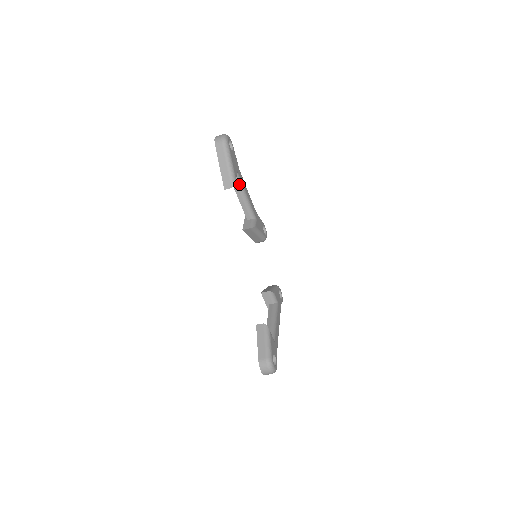
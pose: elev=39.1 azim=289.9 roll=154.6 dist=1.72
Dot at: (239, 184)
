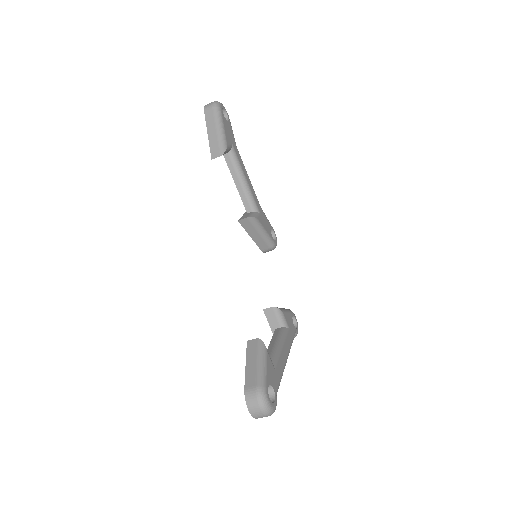
Dot at: (234, 161)
